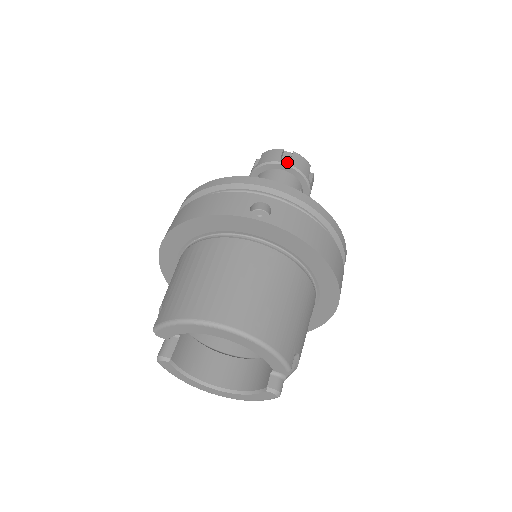
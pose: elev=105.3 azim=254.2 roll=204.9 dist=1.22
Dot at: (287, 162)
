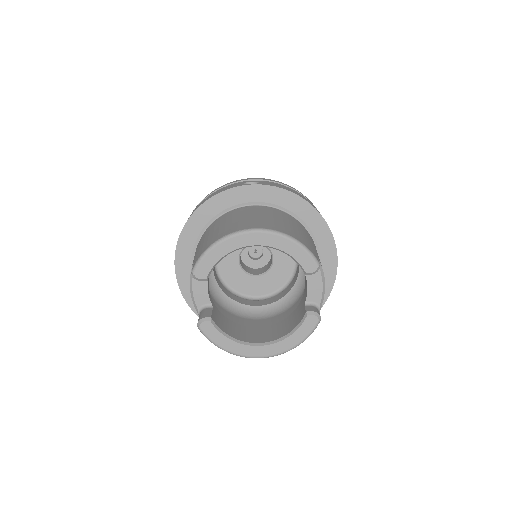
Dot at: occluded
